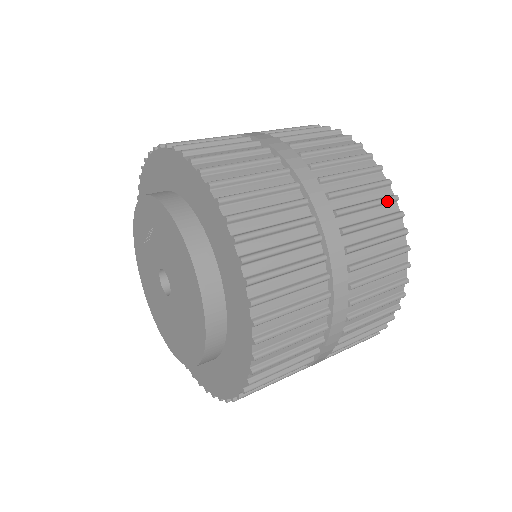
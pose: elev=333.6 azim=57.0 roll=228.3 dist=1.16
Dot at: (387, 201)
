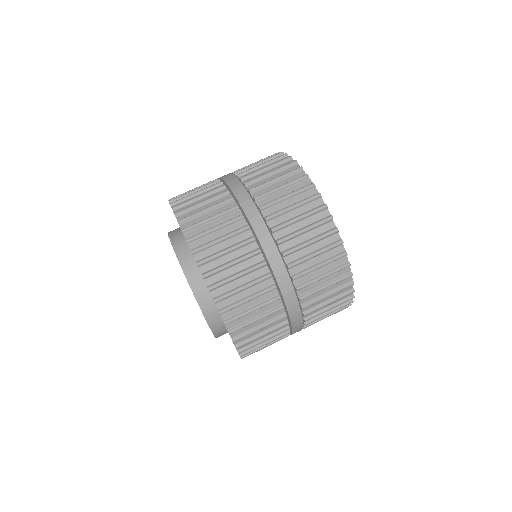
Dot at: (310, 200)
